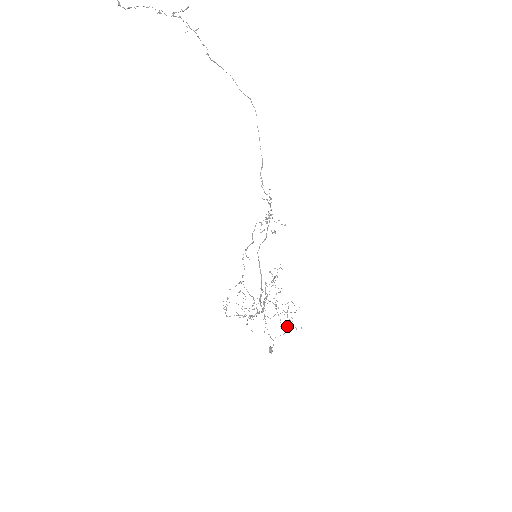
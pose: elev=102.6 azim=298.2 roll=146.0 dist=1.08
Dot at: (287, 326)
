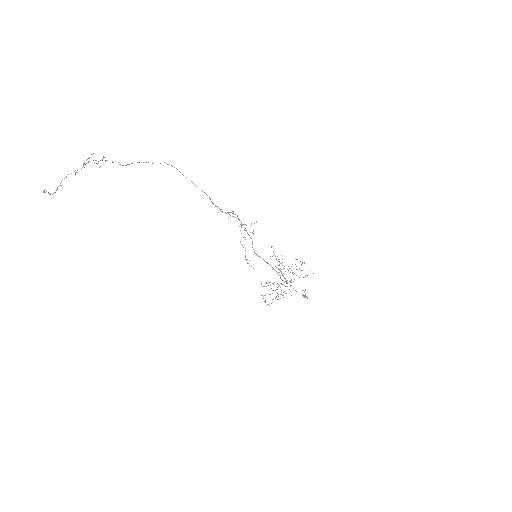
Dot at: occluded
